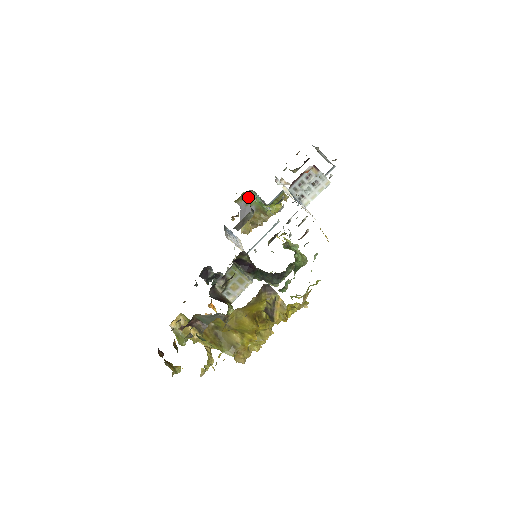
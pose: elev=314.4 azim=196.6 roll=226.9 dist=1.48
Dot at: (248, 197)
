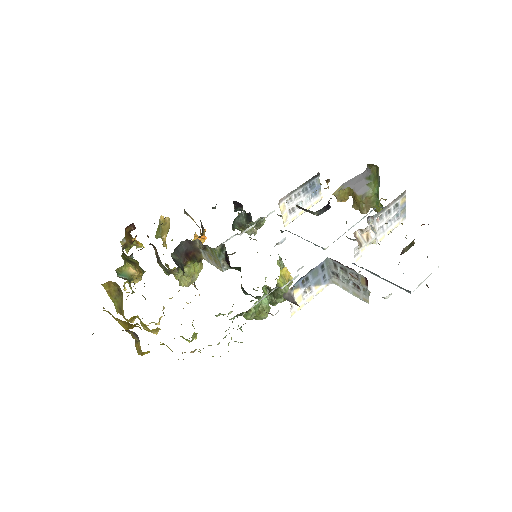
Dot at: (376, 174)
